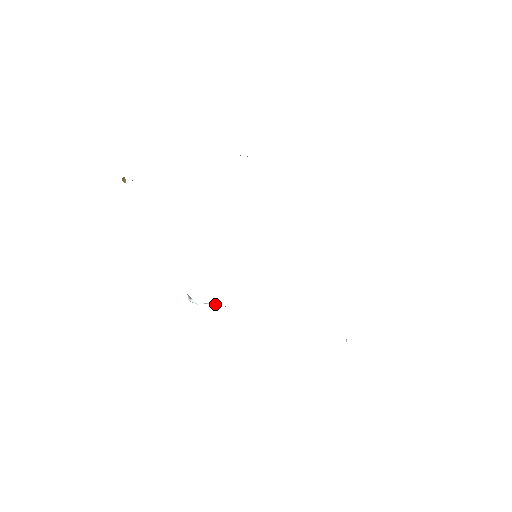
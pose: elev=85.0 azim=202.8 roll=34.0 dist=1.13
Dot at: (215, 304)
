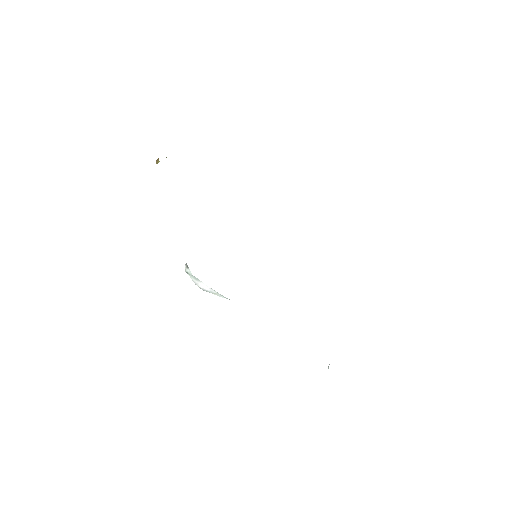
Dot at: (208, 287)
